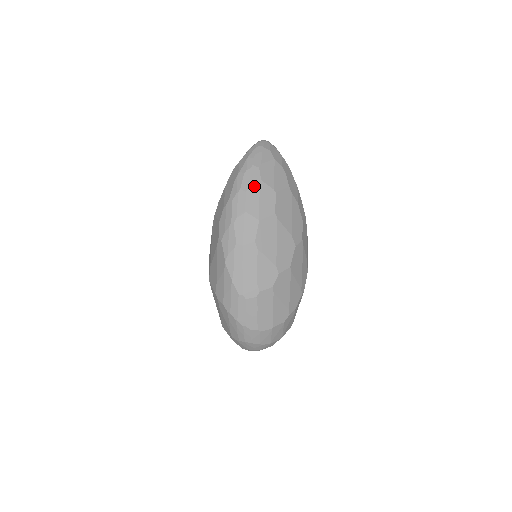
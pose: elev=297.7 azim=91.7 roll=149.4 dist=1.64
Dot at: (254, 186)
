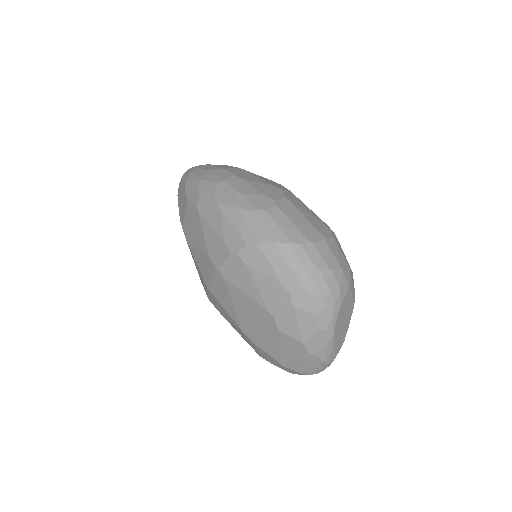
Dot at: (203, 166)
